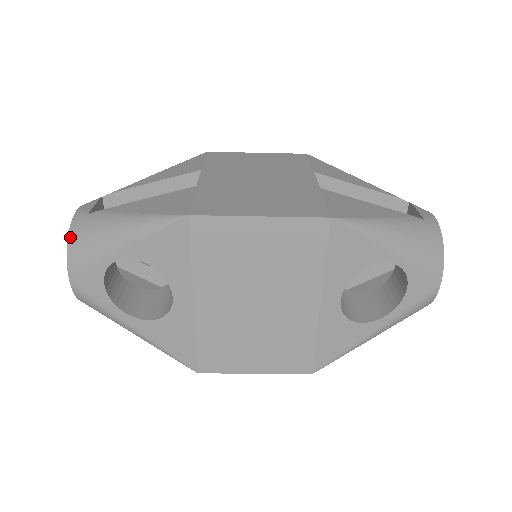
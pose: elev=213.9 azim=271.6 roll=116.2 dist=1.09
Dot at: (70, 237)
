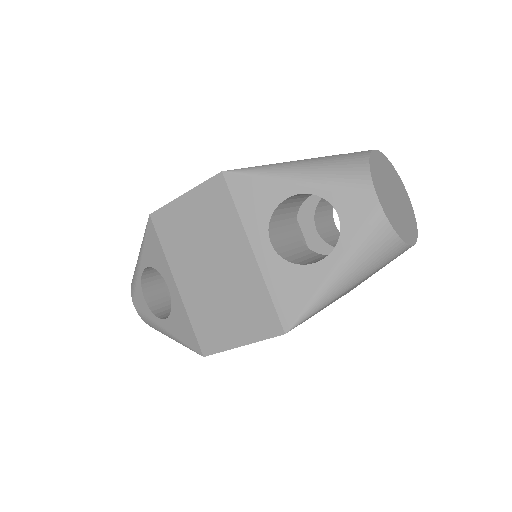
Dot at: occluded
